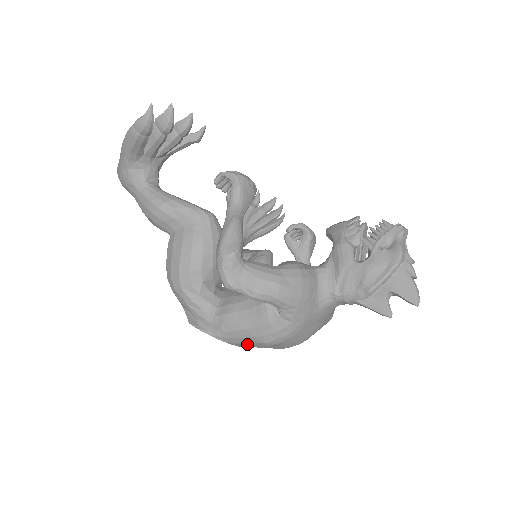
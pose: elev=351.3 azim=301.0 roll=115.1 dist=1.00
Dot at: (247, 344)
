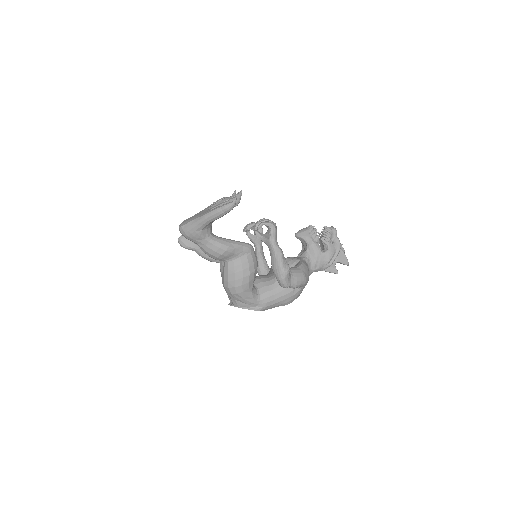
Dot at: occluded
